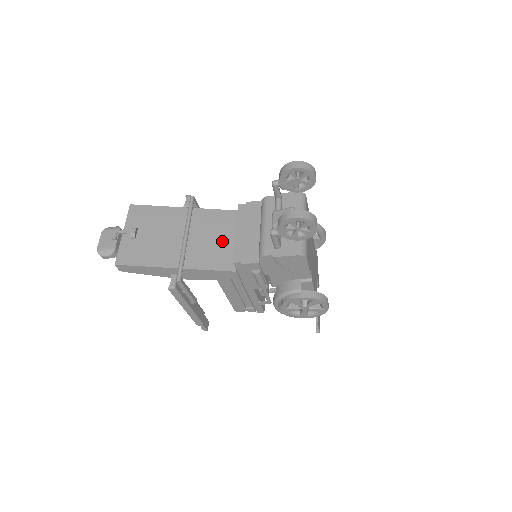
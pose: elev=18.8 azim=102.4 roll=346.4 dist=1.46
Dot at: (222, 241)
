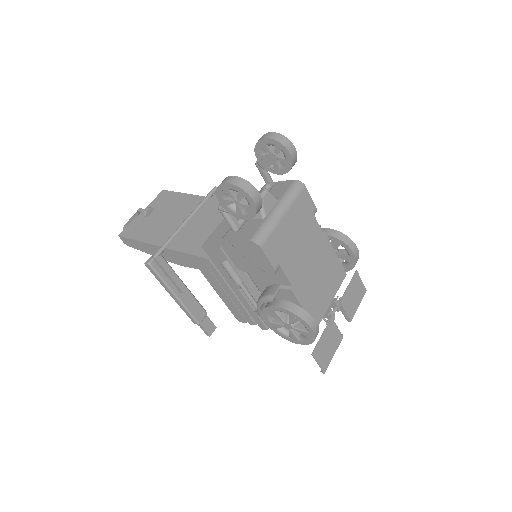
Dot at: occluded
